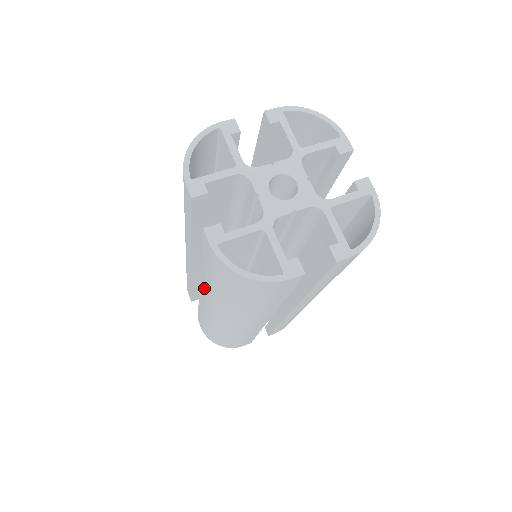
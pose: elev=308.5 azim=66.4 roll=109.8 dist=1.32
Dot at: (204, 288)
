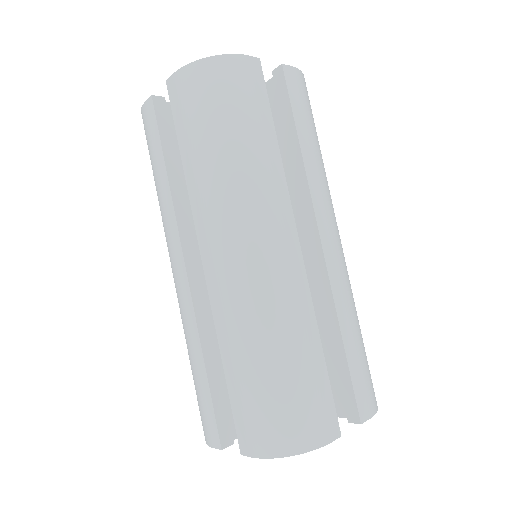
Dot at: (201, 215)
